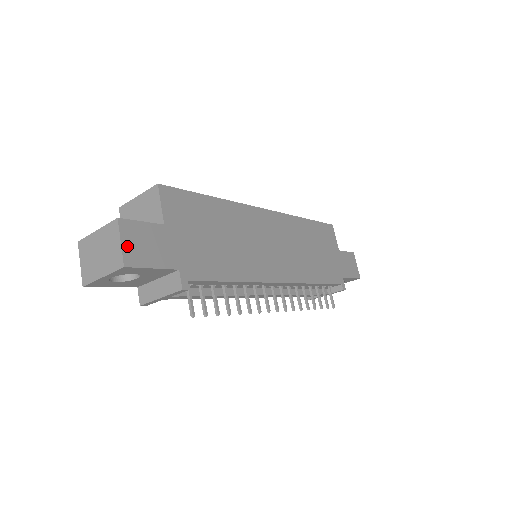
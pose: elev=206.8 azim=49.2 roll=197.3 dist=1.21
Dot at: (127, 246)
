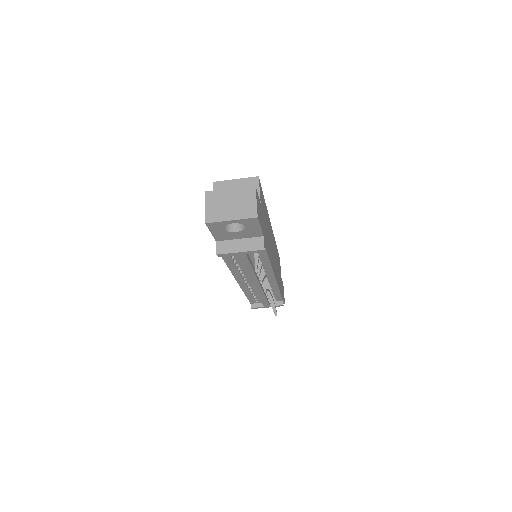
Dot at: (257, 205)
